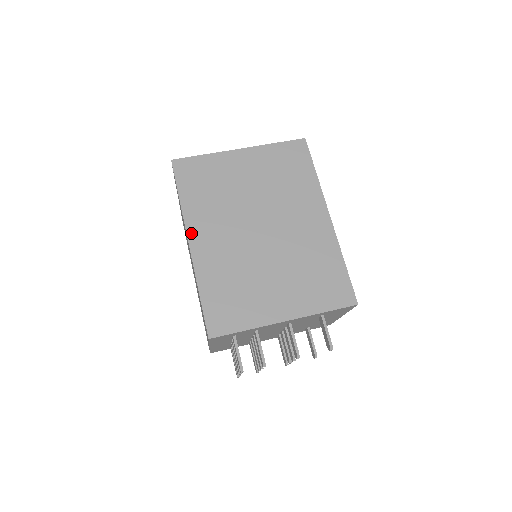
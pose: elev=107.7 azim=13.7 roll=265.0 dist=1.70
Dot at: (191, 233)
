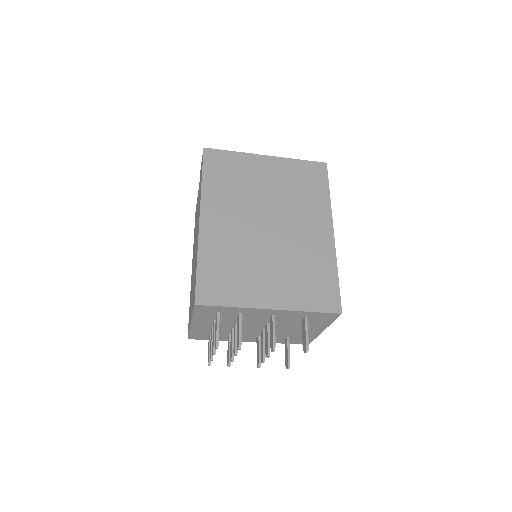
Dot at: (204, 211)
